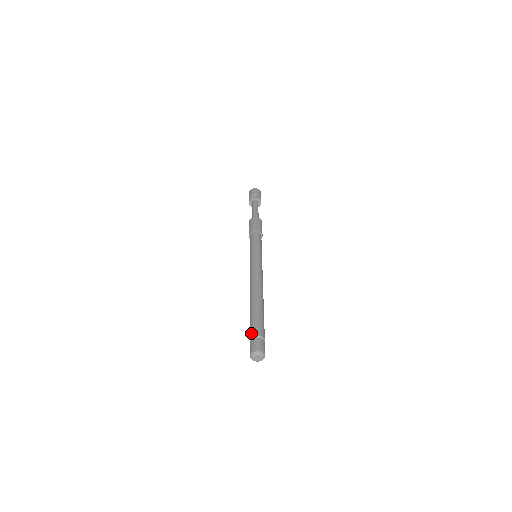
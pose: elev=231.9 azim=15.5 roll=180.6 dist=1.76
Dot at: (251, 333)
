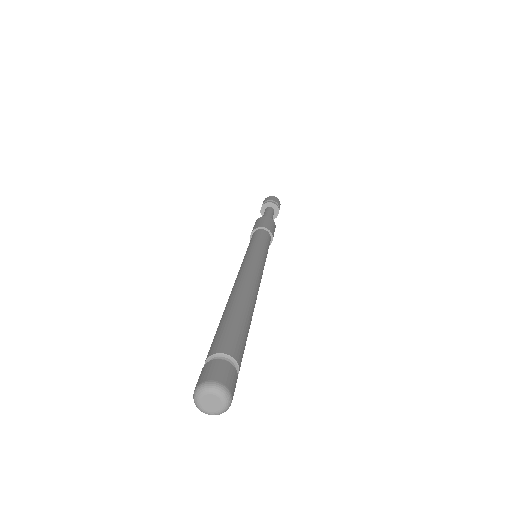
Dot at: occluded
